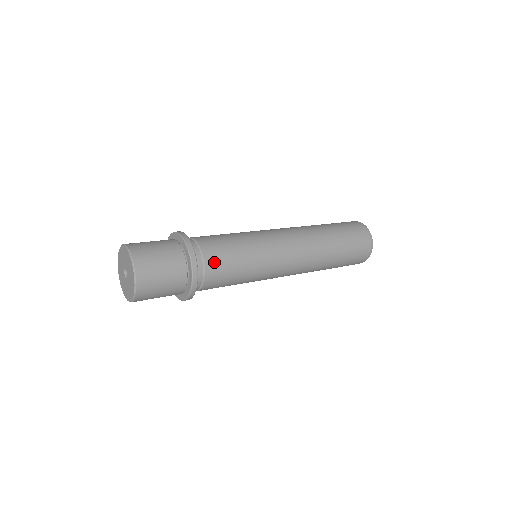
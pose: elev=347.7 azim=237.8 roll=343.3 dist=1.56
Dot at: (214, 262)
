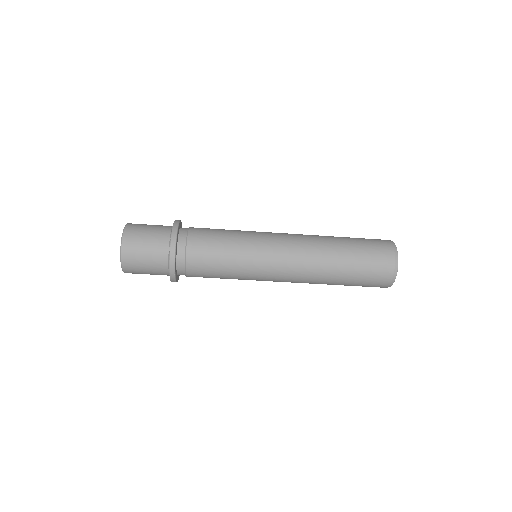
Dot at: (198, 231)
